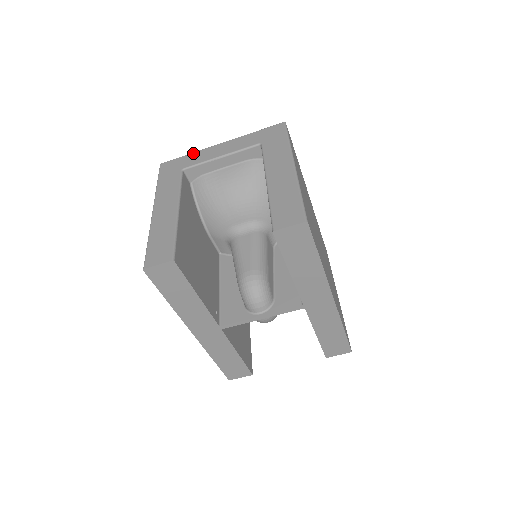
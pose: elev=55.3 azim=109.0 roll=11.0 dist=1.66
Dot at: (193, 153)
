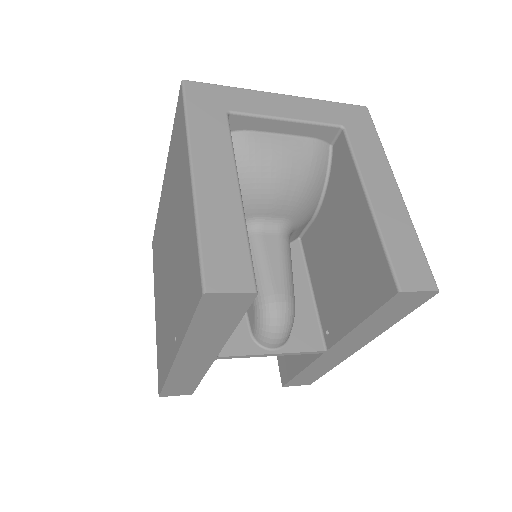
Dot at: (240, 89)
